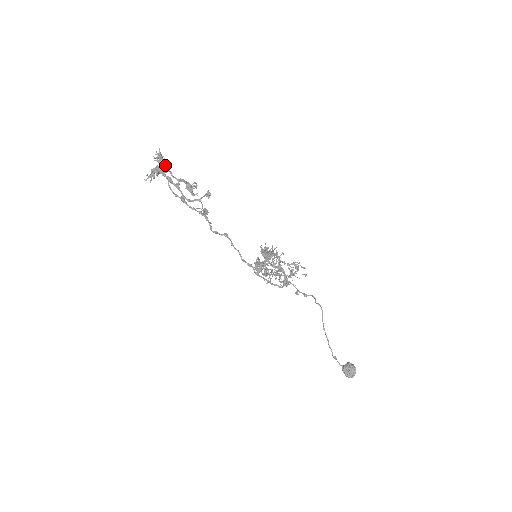
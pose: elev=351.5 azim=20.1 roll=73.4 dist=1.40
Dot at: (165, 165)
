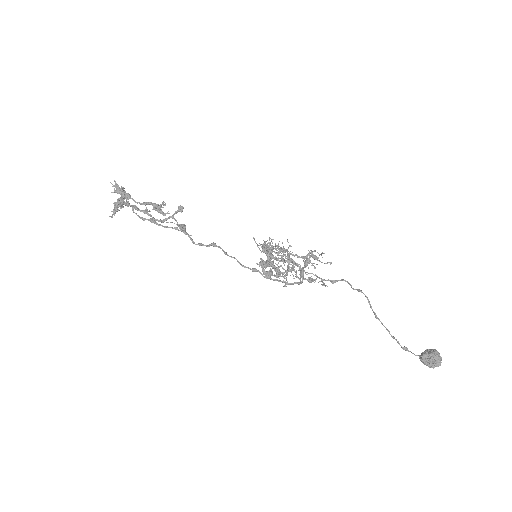
Dot at: (123, 193)
